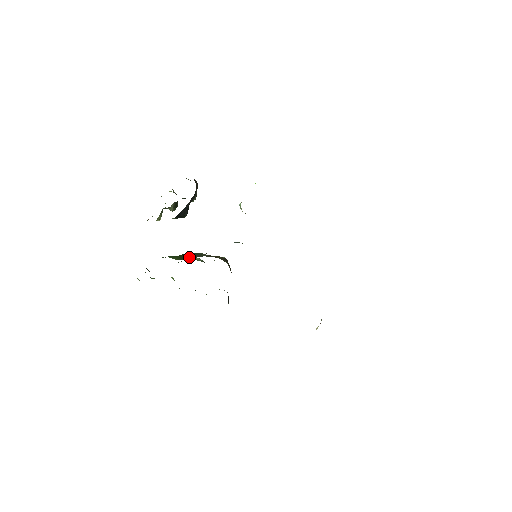
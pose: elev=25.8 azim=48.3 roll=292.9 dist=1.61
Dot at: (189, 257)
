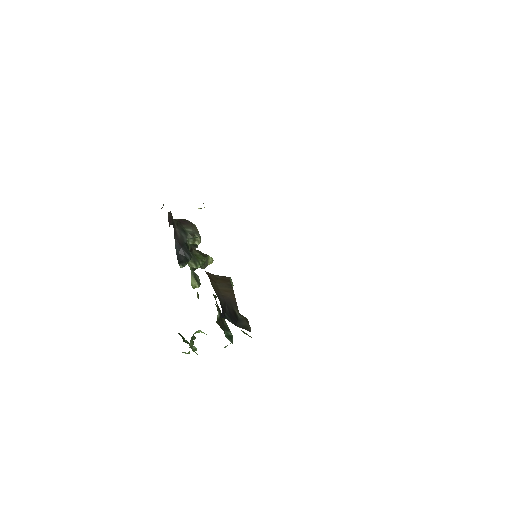
Dot at: occluded
